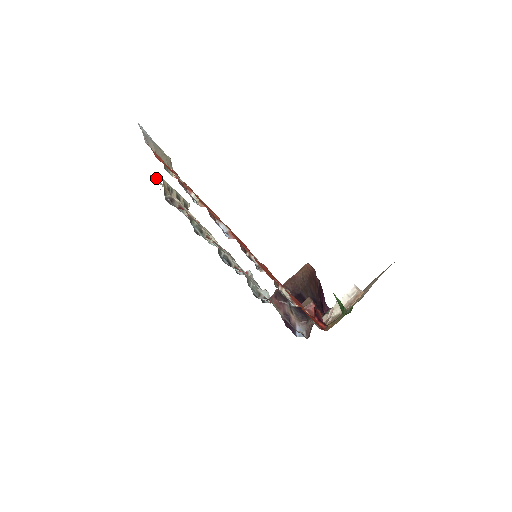
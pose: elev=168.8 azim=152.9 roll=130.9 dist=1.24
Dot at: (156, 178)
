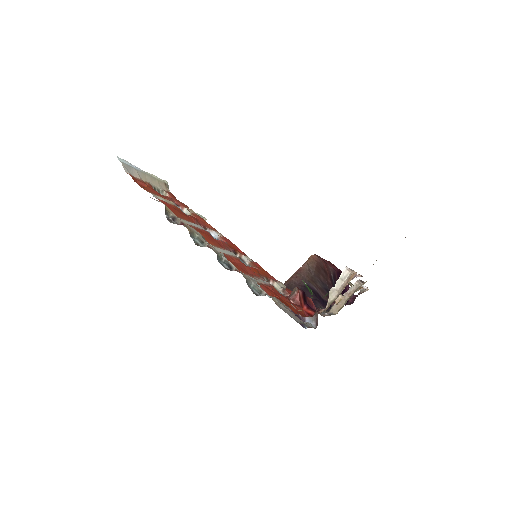
Dot at: occluded
